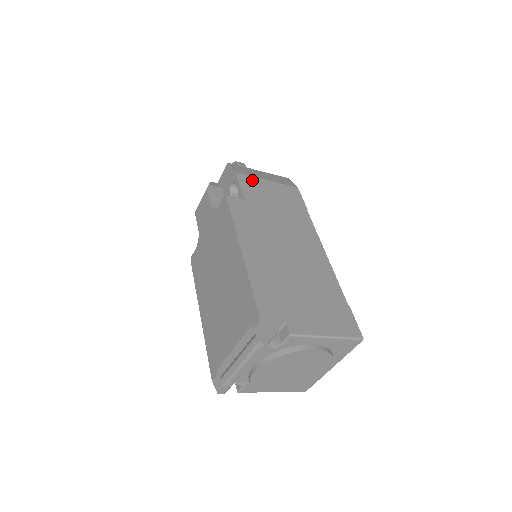
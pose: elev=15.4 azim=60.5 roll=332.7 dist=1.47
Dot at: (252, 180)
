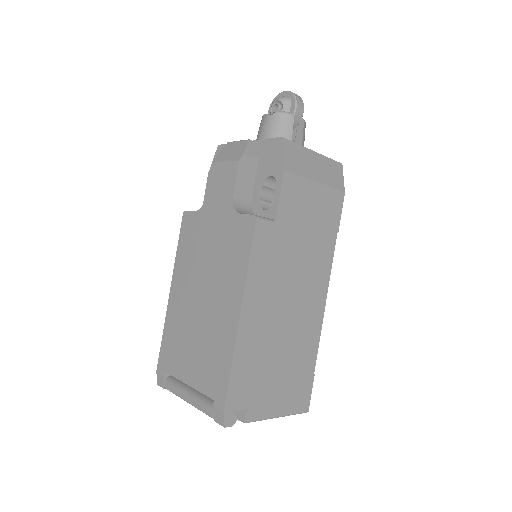
Dot at: (298, 184)
